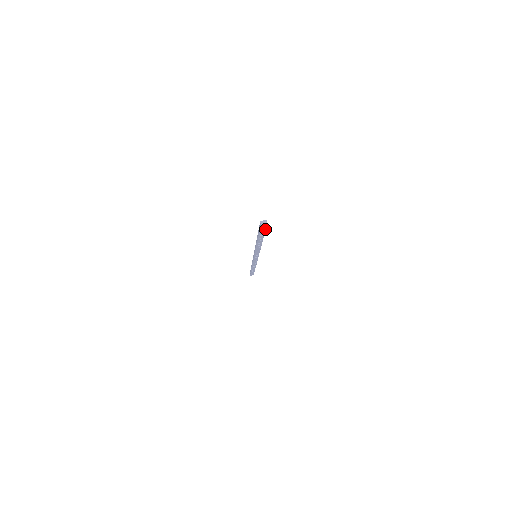
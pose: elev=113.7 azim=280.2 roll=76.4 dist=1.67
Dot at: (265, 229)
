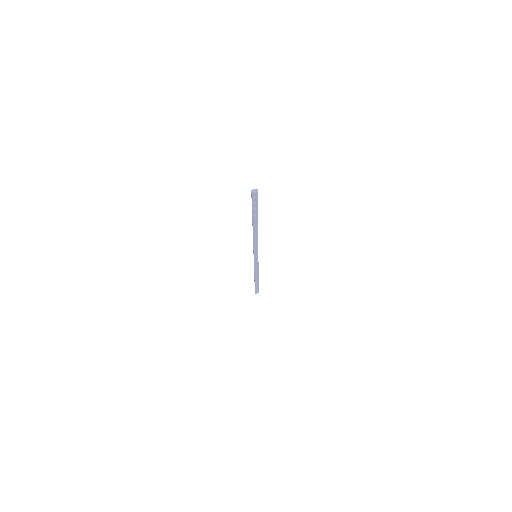
Dot at: (257, 203)
